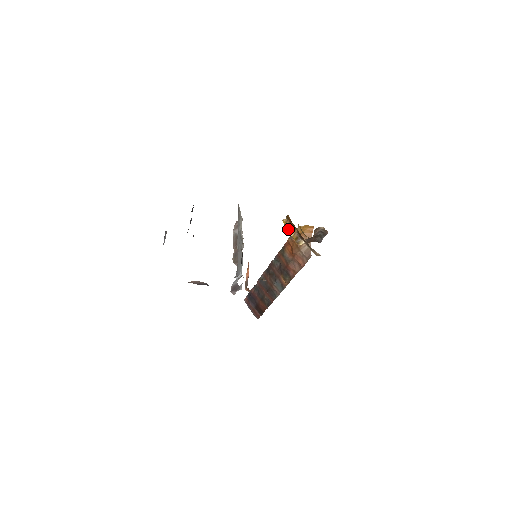
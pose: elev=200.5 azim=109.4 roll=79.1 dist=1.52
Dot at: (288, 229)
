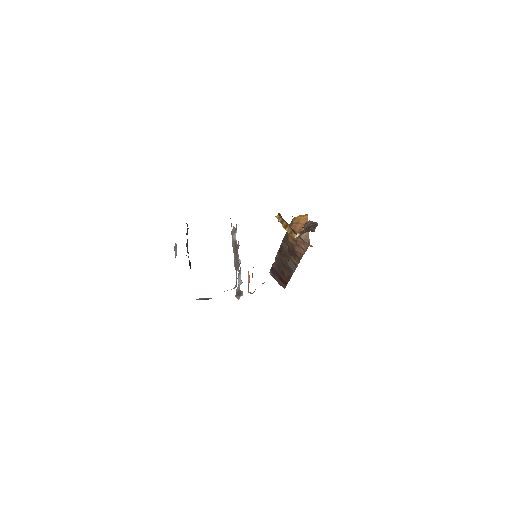
Dot at: (282, 225)
